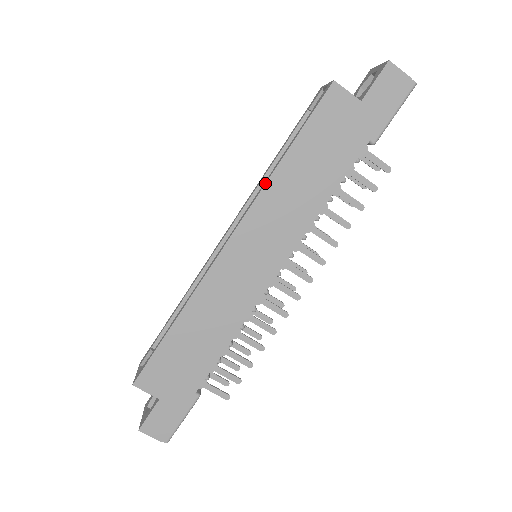
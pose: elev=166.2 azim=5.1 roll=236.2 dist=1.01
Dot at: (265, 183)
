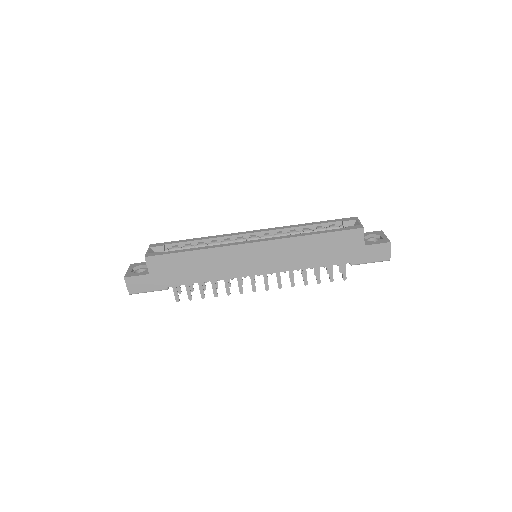
Dot at: (295, 236)
